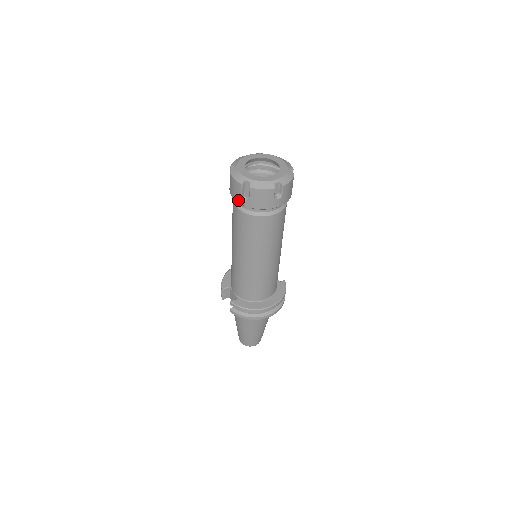
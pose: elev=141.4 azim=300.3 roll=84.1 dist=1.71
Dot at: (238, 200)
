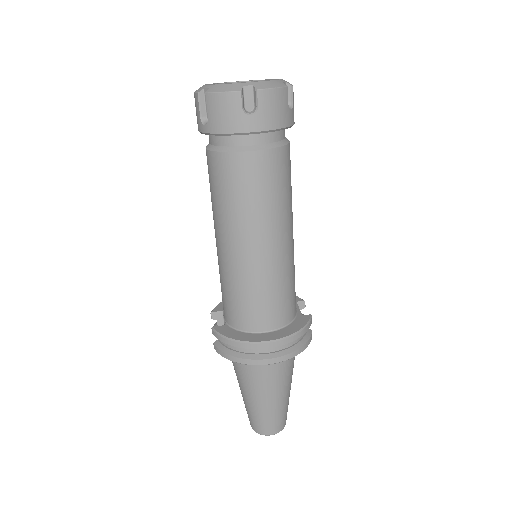
Dot at: (199, 127)
